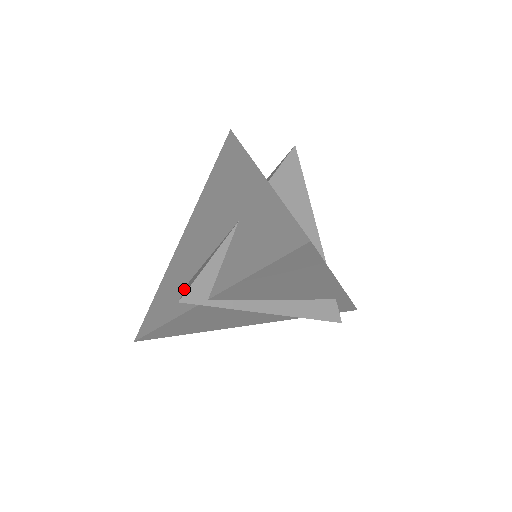
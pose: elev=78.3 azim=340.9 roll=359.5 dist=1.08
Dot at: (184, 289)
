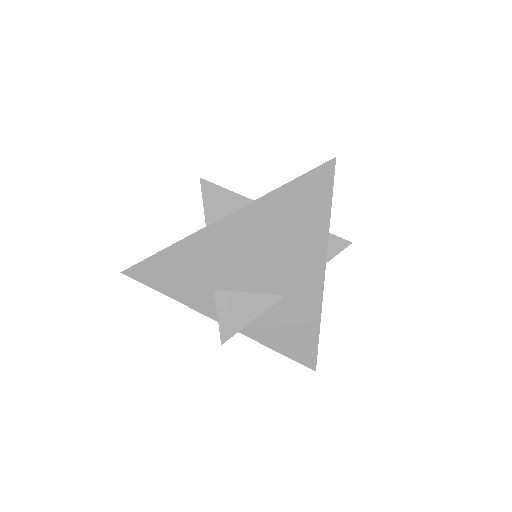
Dot at: (207, 291)
